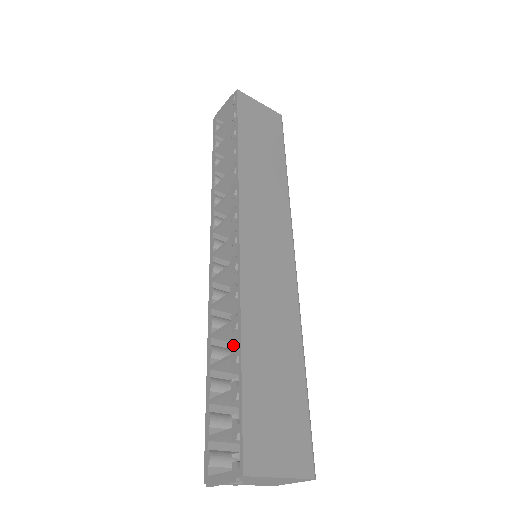
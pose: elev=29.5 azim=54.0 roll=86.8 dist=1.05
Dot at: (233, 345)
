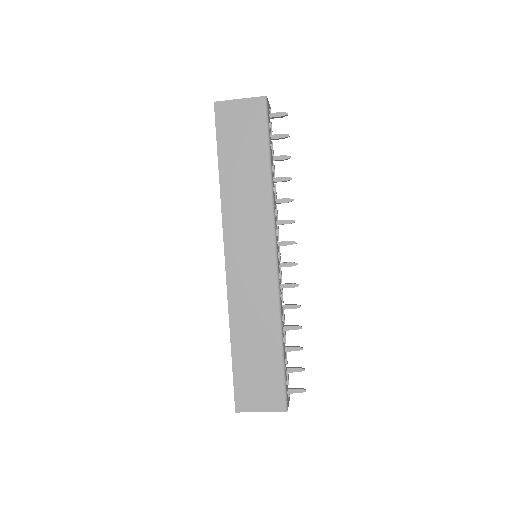
Dot at: occluded
